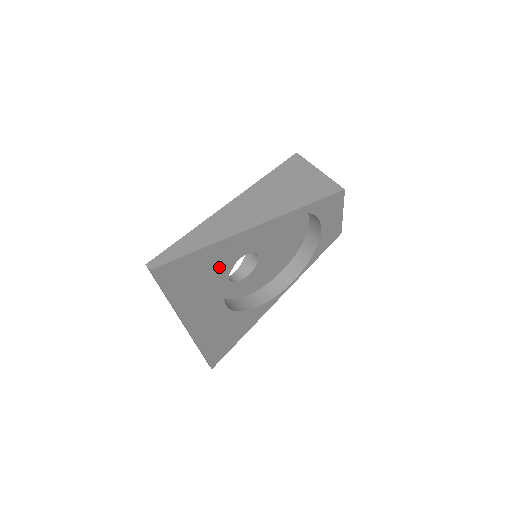
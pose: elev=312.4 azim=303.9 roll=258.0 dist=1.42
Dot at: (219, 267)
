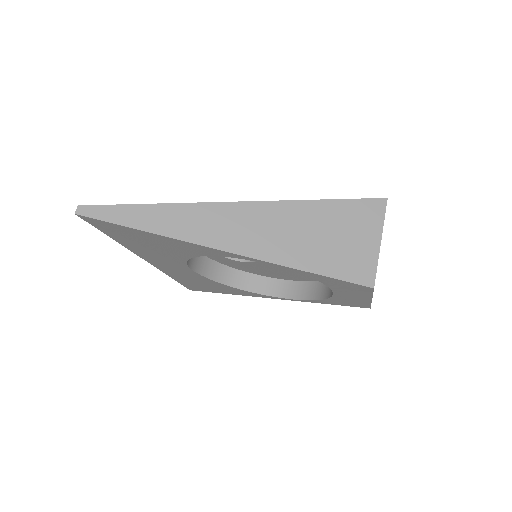
Dot at: (173, 249)
